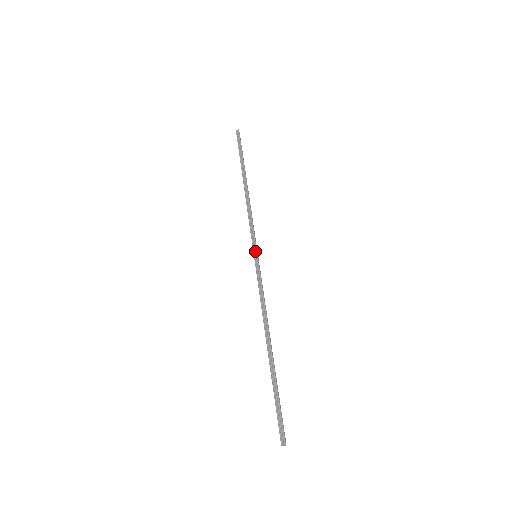
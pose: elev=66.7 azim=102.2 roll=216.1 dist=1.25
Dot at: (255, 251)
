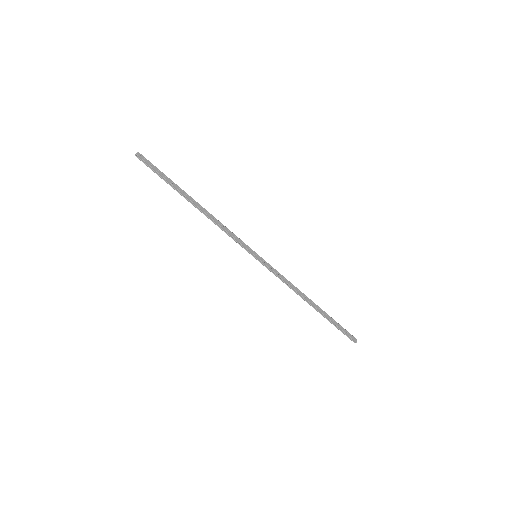
Dot at: (252, 255)
